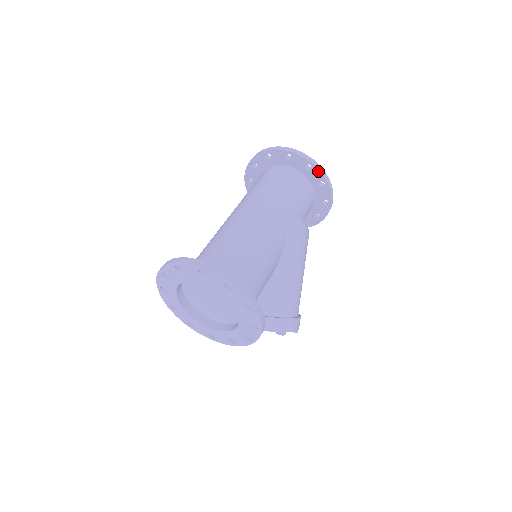
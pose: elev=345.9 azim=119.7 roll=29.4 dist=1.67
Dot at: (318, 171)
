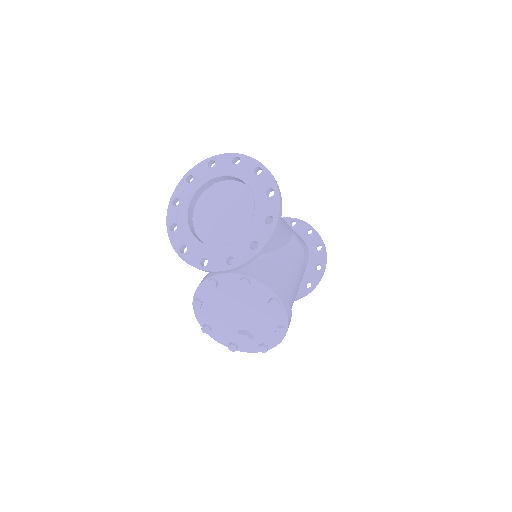
Dot at: (317, 235)
